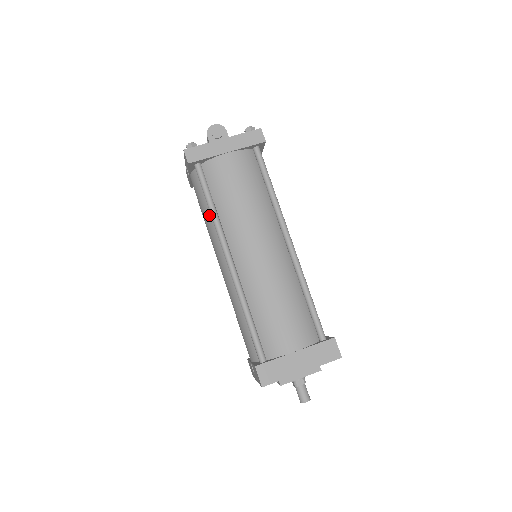
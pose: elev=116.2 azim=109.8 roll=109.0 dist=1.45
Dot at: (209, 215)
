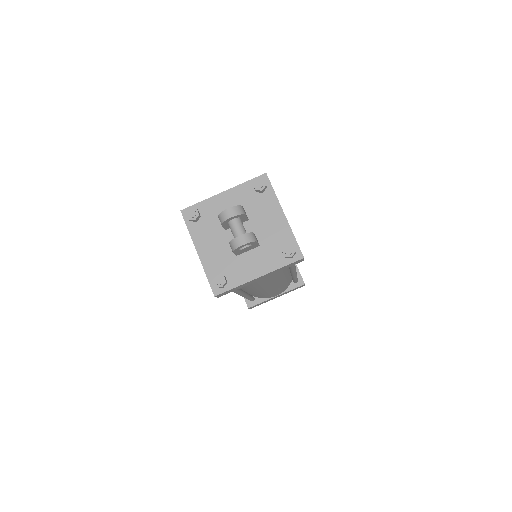
Dot at: occluded
